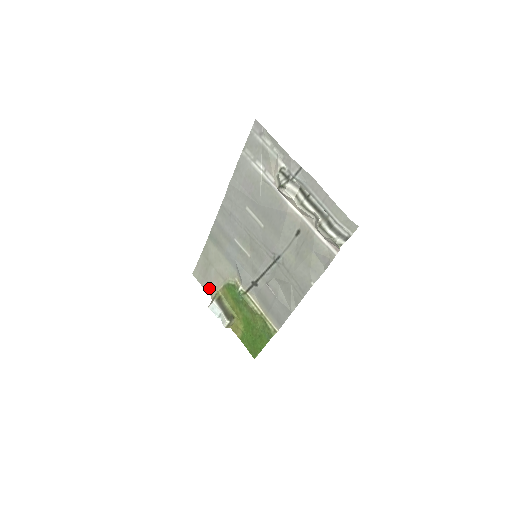
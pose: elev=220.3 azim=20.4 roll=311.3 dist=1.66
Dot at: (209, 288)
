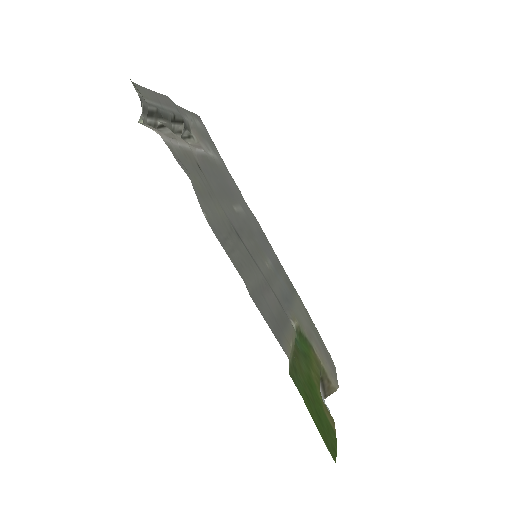
Dot at: (333, 372)
